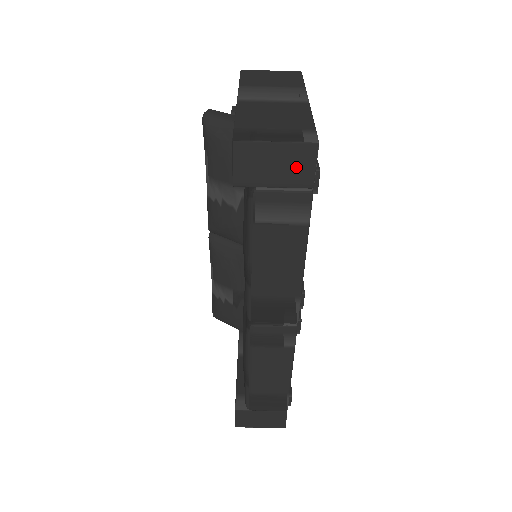
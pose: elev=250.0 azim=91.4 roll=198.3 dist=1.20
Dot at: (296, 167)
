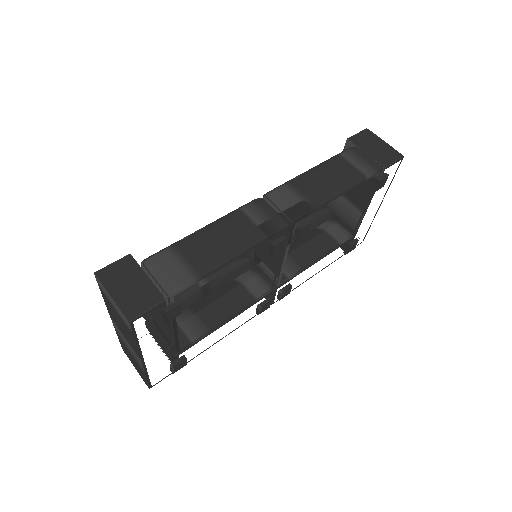
Dot at: (385, 155)
